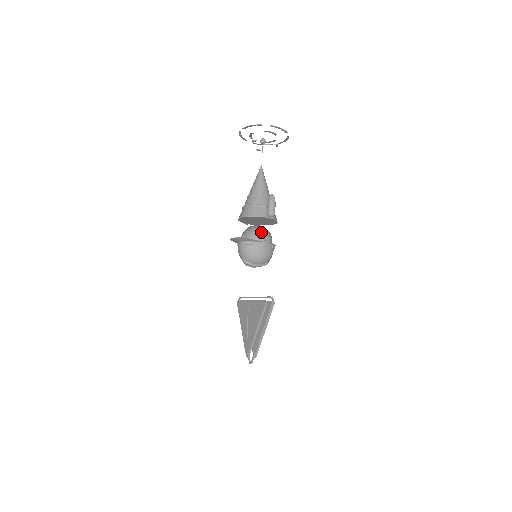
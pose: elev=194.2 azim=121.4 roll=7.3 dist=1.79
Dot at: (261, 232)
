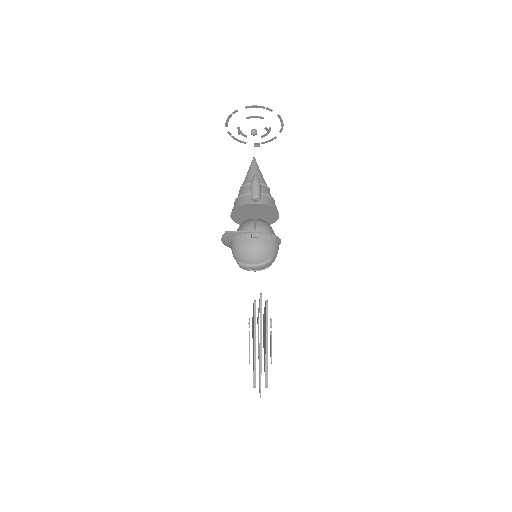
Dot at: (265, 230)
